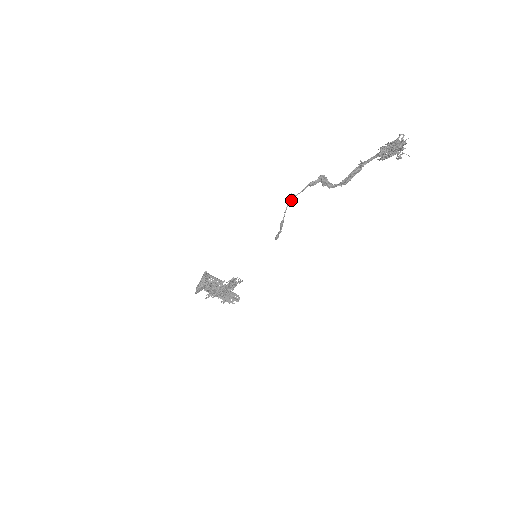
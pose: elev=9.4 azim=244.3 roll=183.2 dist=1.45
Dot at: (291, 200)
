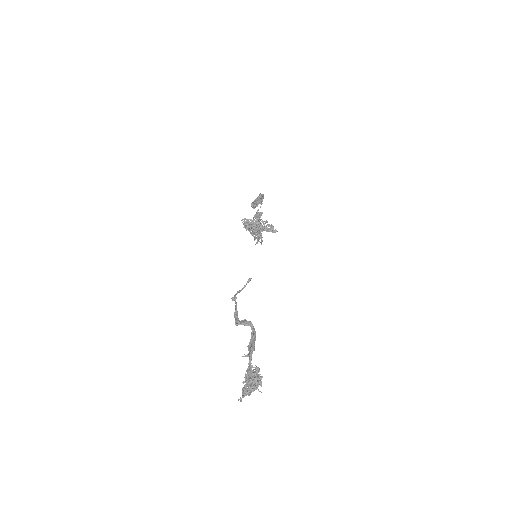
Dot at: (235, 298)
